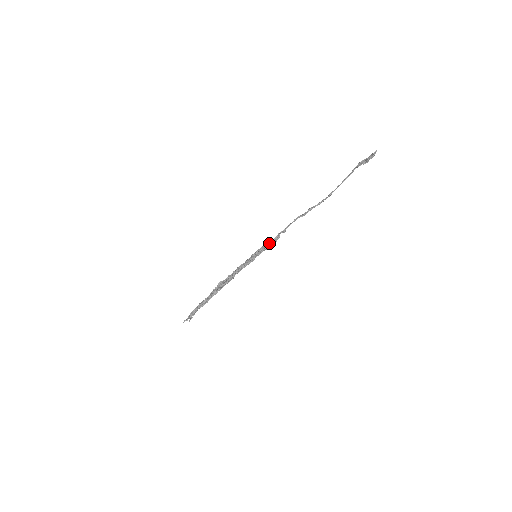
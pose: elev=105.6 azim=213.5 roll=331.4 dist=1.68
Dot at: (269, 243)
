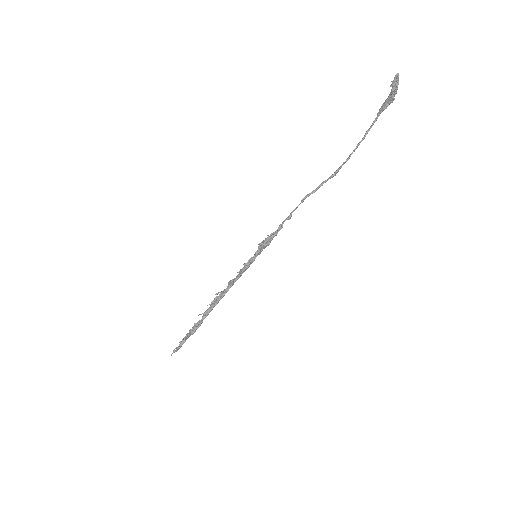
Dot at: (270, 235)
